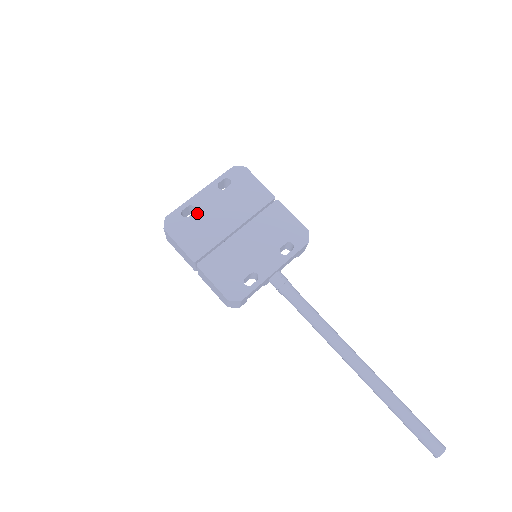
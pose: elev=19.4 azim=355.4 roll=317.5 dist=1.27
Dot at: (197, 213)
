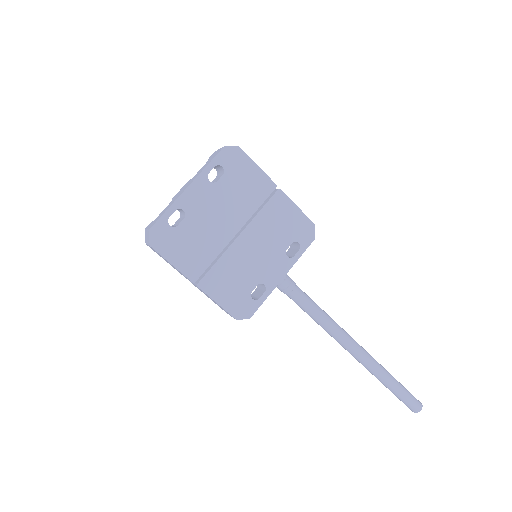
Dot at: (188, 219)
